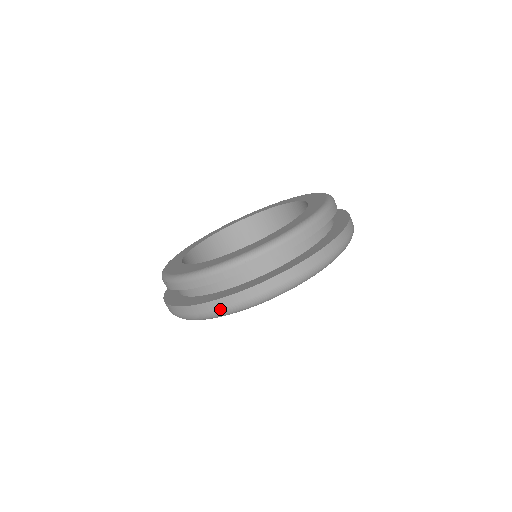
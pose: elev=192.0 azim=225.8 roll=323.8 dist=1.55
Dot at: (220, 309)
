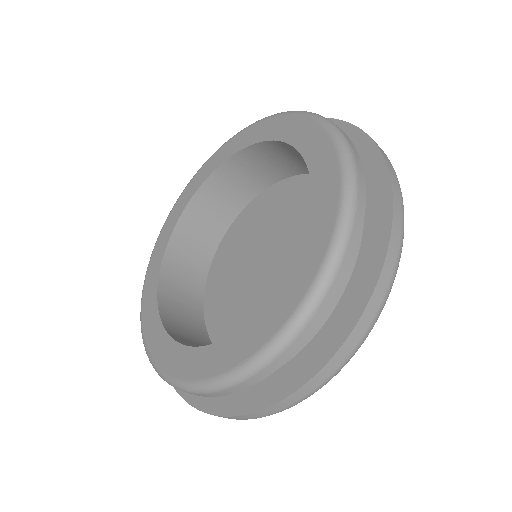
Dot at: (296, 402)
